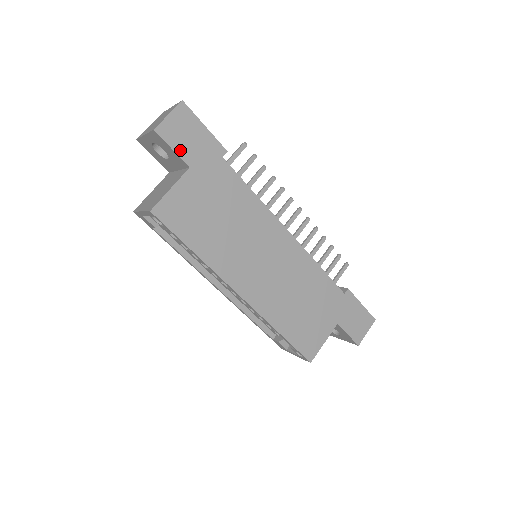
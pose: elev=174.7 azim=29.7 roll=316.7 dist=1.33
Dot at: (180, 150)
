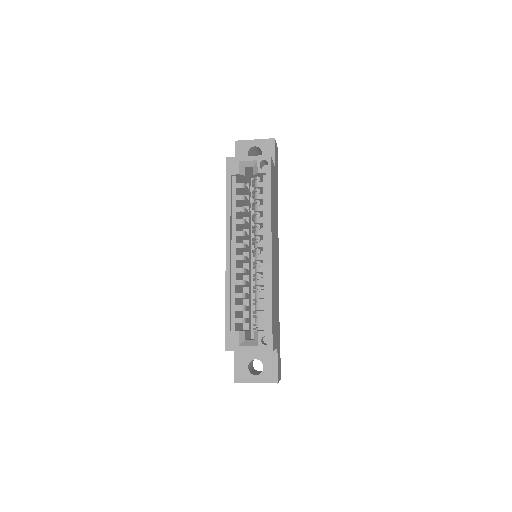
Dot at: (275, 159)
